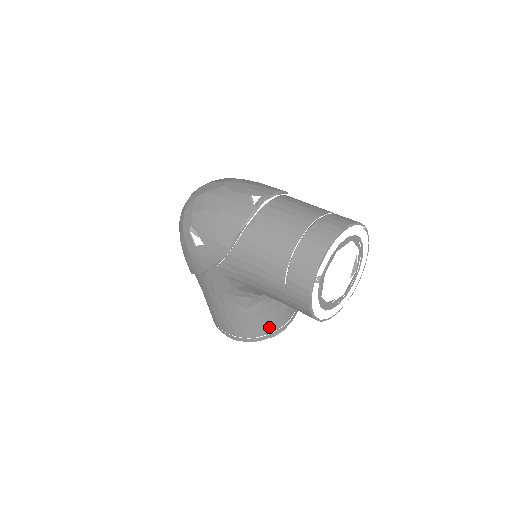
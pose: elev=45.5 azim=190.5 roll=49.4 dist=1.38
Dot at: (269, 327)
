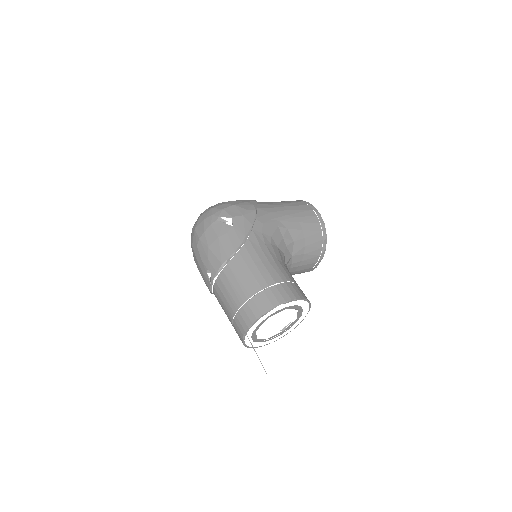
Dot at: (300, 273)
